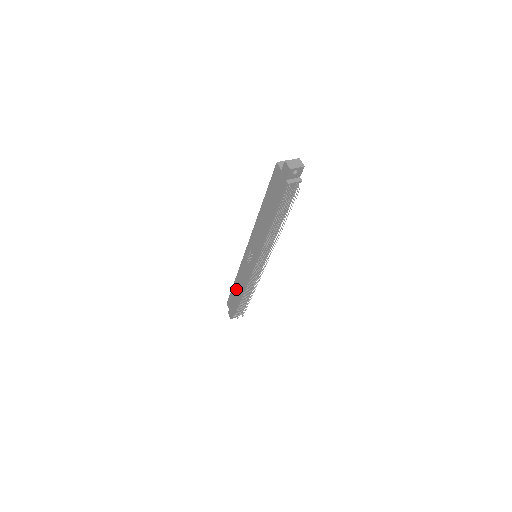
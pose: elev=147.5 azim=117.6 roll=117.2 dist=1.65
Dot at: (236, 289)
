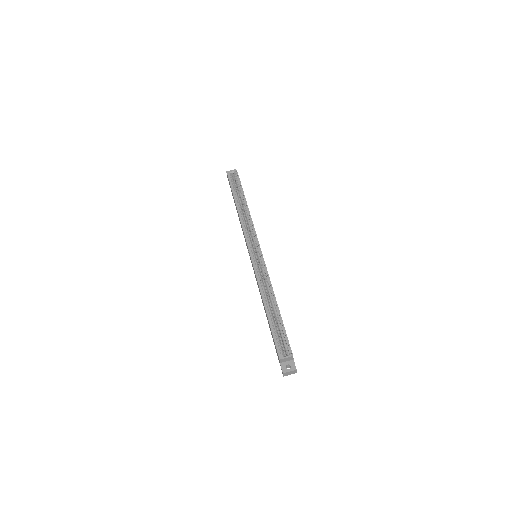
Dot at: occluded
